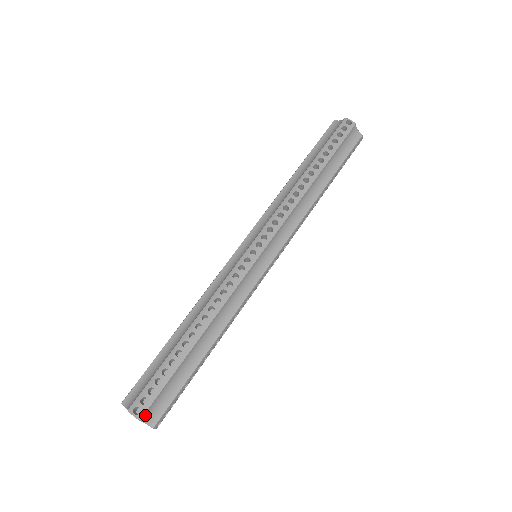
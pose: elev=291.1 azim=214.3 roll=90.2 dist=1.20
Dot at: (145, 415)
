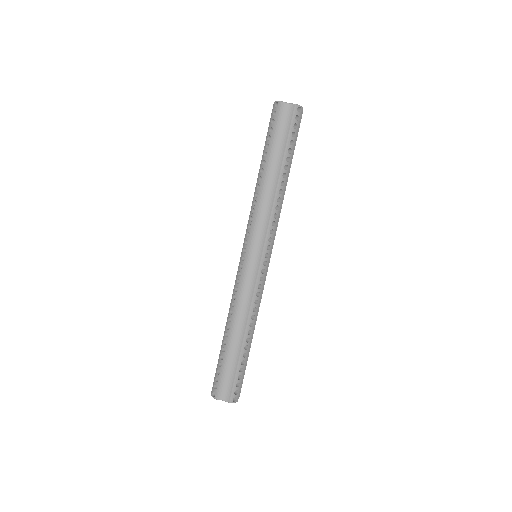
Dot at: (219, 396)
